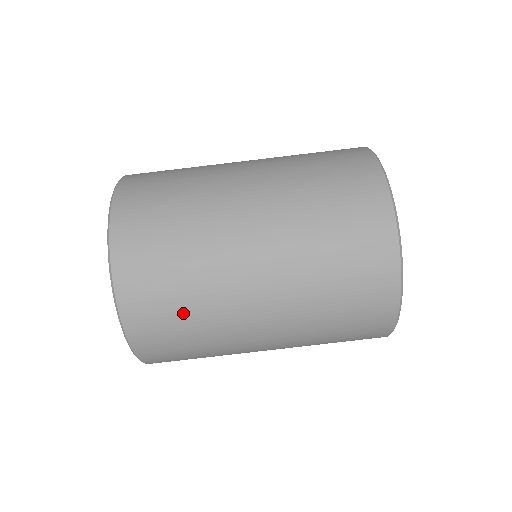
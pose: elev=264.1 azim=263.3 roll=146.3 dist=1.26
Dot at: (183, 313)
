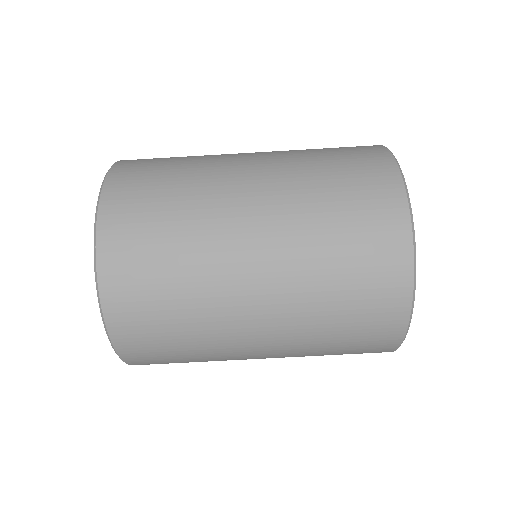
Dot at: (173, 317)
